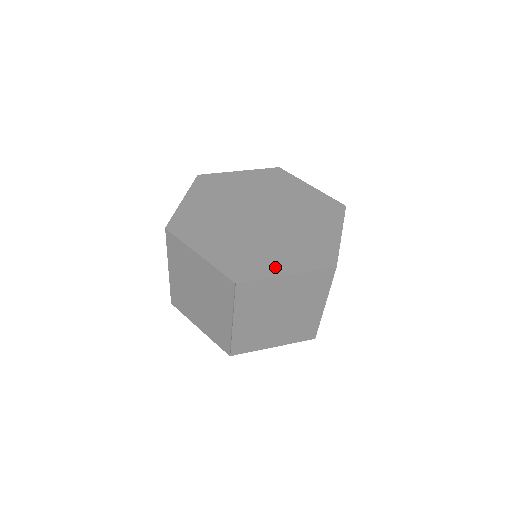
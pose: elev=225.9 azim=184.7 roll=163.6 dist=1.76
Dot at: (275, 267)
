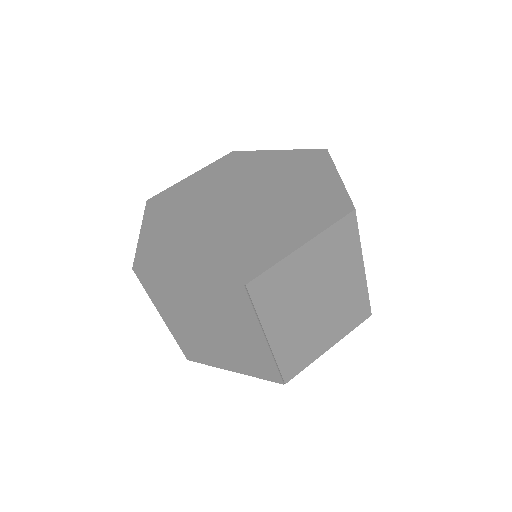
Dot at: (283, 245)
